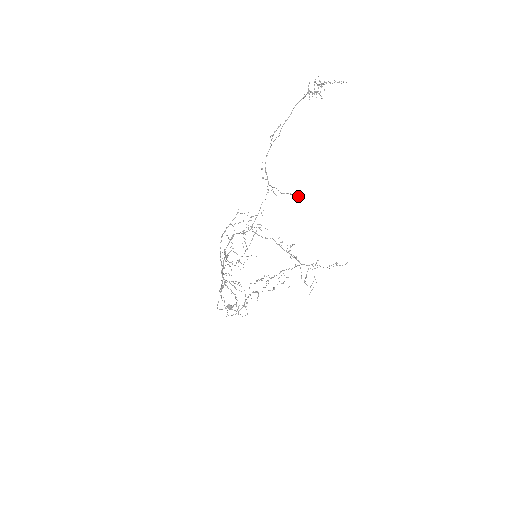
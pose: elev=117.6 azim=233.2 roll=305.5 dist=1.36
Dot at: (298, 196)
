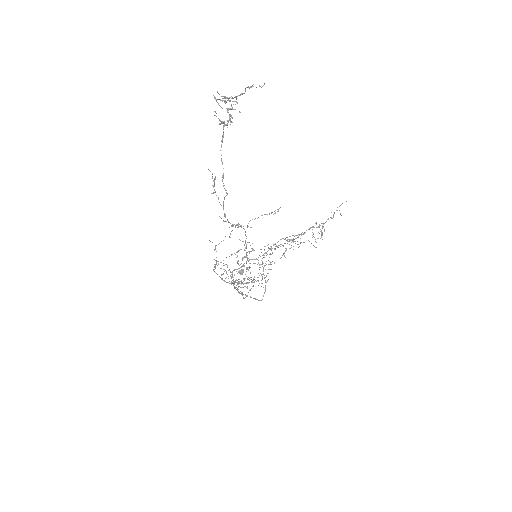
Dot at: (277, 211)
